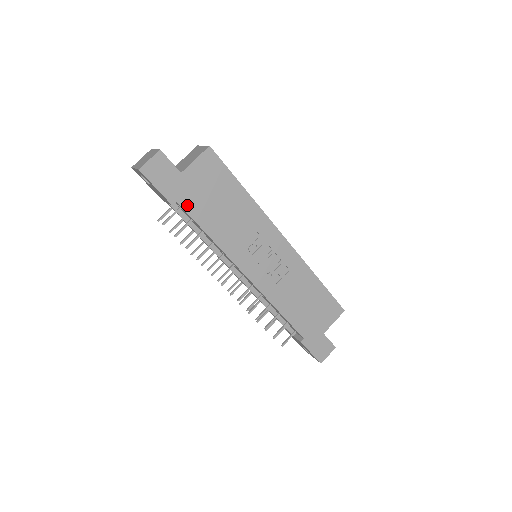
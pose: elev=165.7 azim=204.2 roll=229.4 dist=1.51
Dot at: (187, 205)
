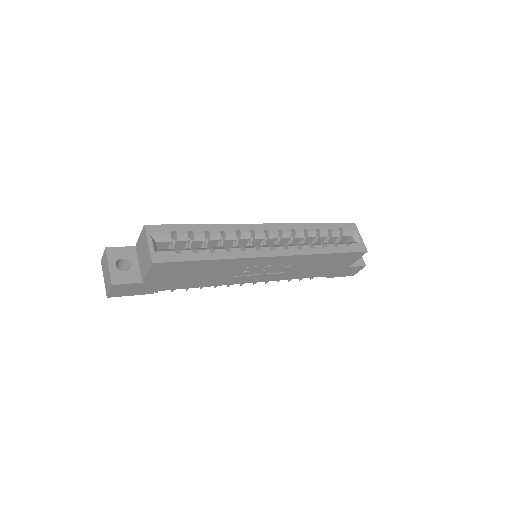
Dot at: (165, 288)
